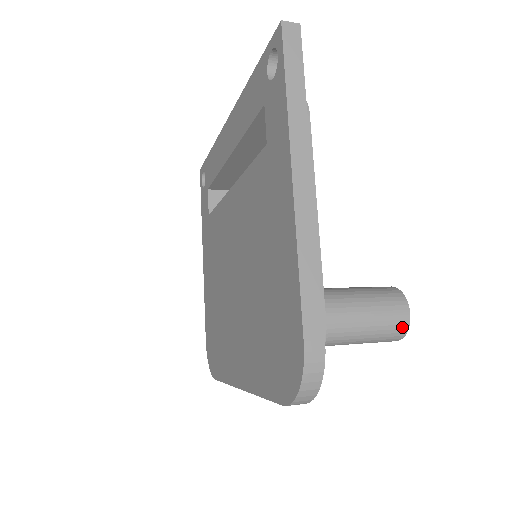
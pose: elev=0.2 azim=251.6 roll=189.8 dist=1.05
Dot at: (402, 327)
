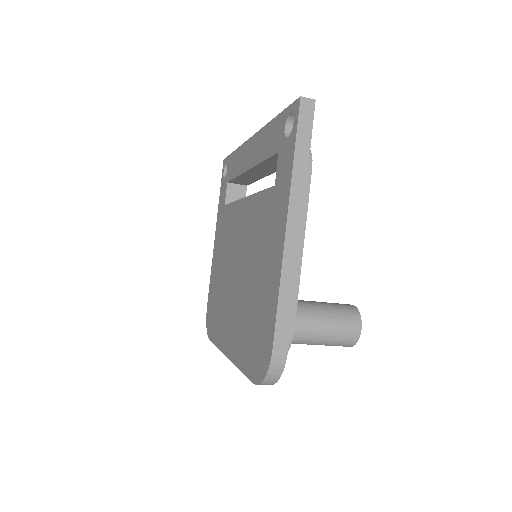
Dot at: (353, 339)
